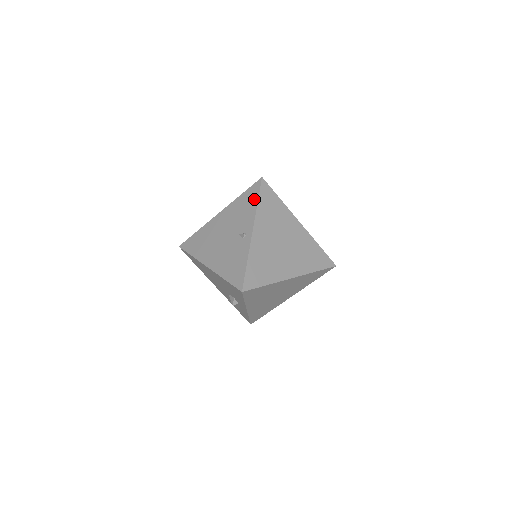
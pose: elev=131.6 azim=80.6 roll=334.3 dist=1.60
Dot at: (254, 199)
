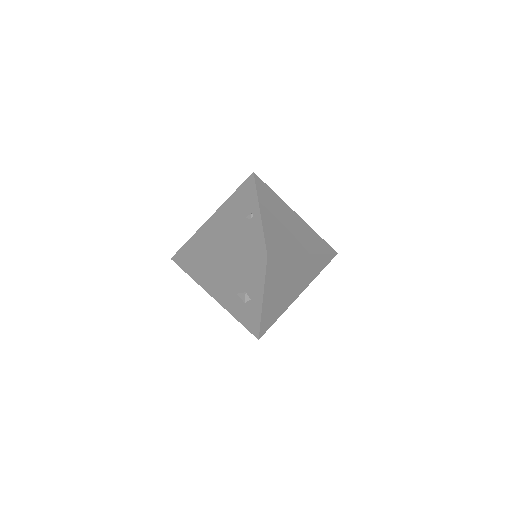
Dot at: (251, 188)
